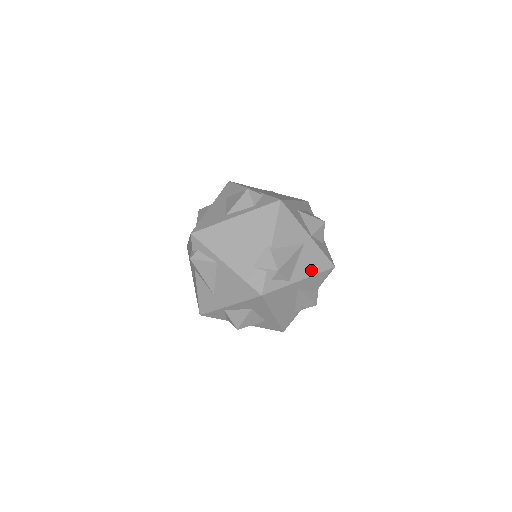
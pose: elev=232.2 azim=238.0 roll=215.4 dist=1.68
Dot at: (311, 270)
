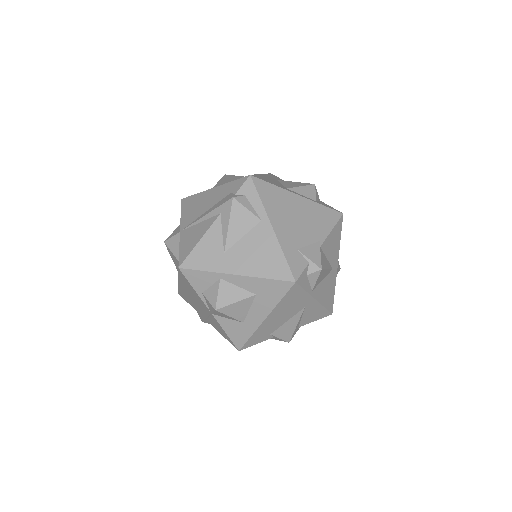
Dot at: (324, 298)
